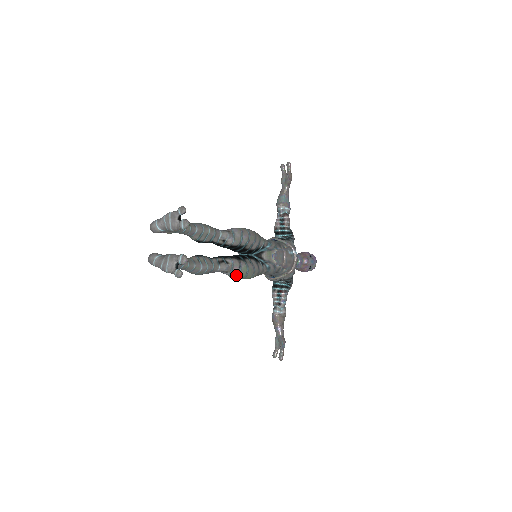
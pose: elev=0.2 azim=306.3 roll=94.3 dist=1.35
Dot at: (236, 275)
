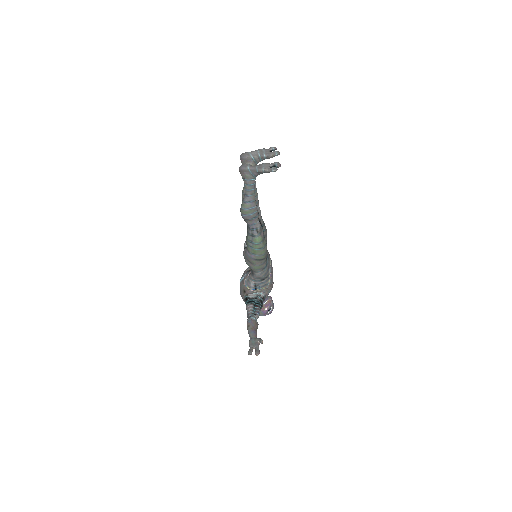
Dot at: (261, 239)
